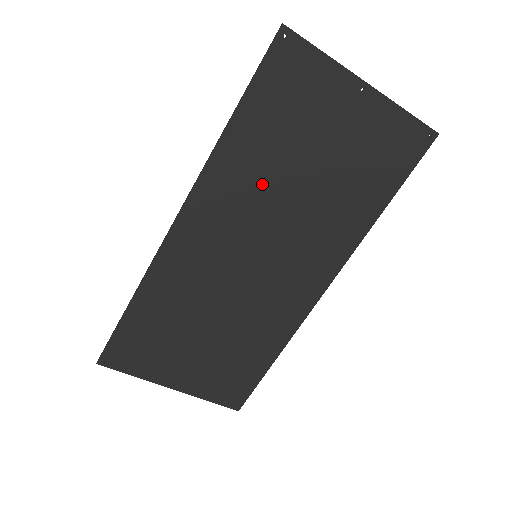
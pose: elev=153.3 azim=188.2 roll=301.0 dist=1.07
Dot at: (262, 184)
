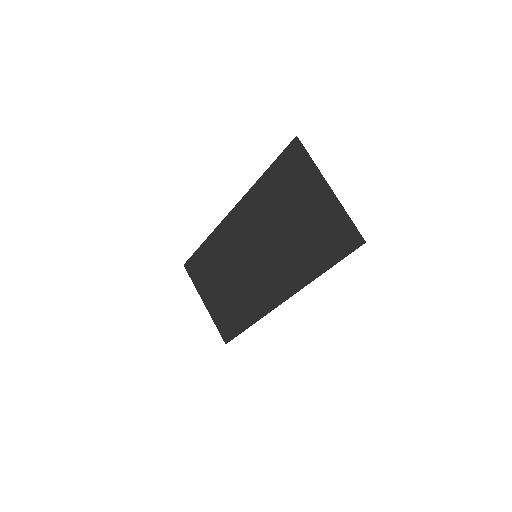
Dot at: (268, 217)
